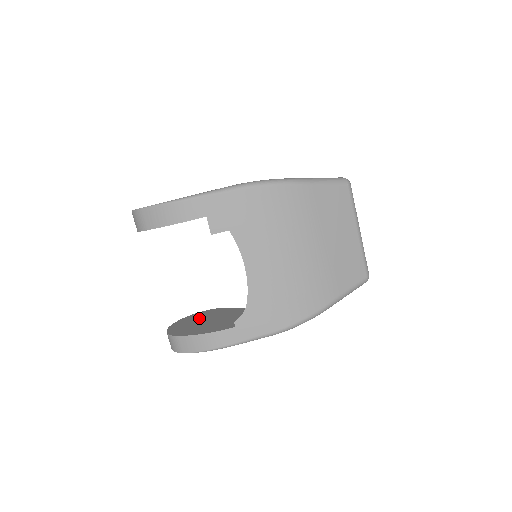
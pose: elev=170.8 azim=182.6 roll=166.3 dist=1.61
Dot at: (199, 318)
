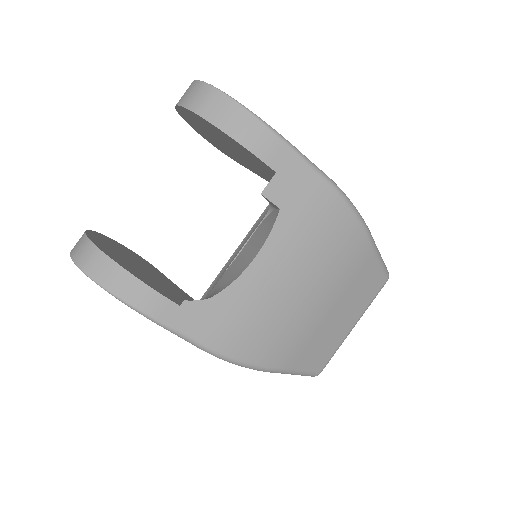
Dot at: (128, 254)
